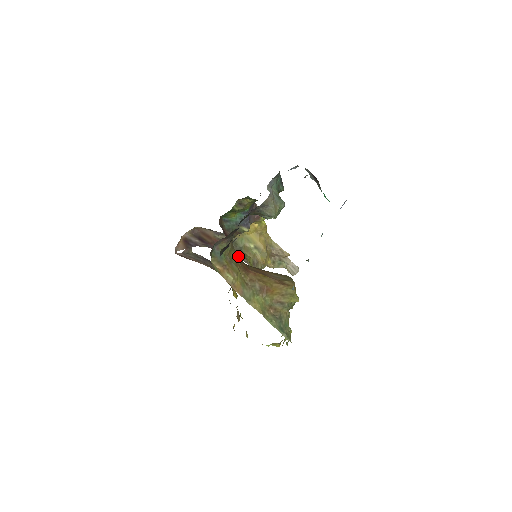
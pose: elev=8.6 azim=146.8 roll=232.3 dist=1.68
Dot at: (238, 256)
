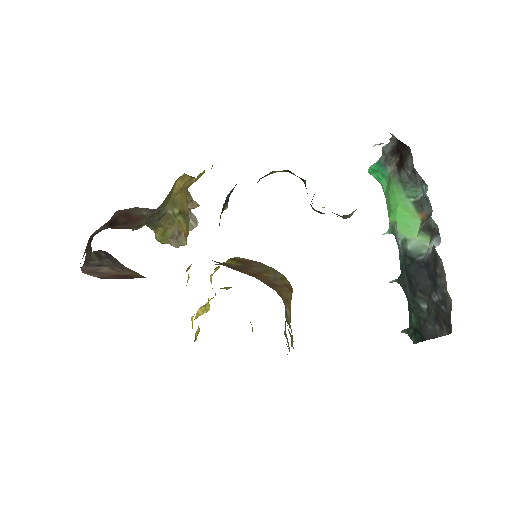
Dot at: occluded
